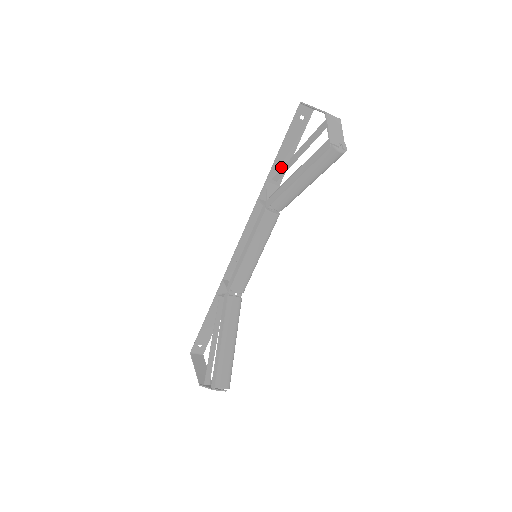
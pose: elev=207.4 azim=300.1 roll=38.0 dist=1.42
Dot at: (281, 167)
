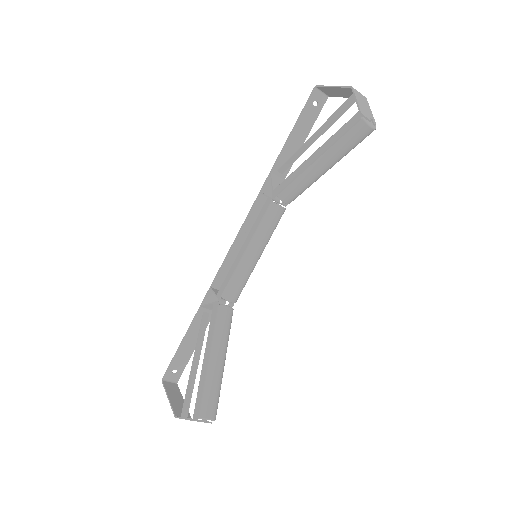
Dot at: (288, 158)
